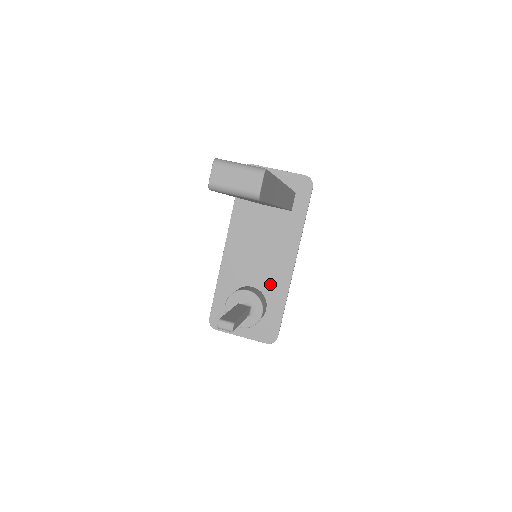
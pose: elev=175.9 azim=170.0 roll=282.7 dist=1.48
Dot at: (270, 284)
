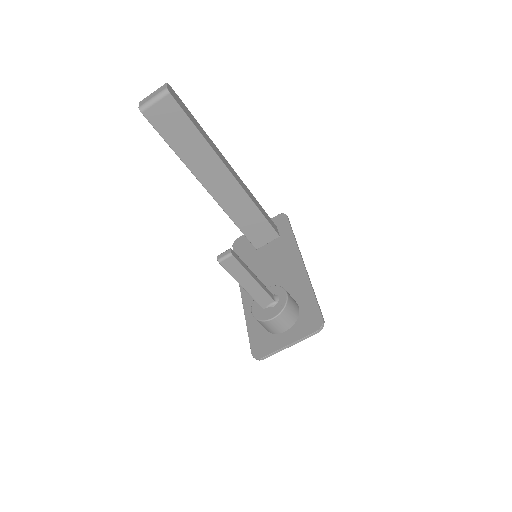
Dot at: (291, 288)
